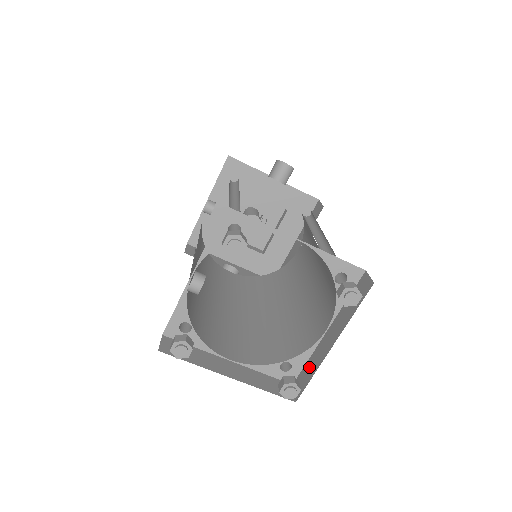
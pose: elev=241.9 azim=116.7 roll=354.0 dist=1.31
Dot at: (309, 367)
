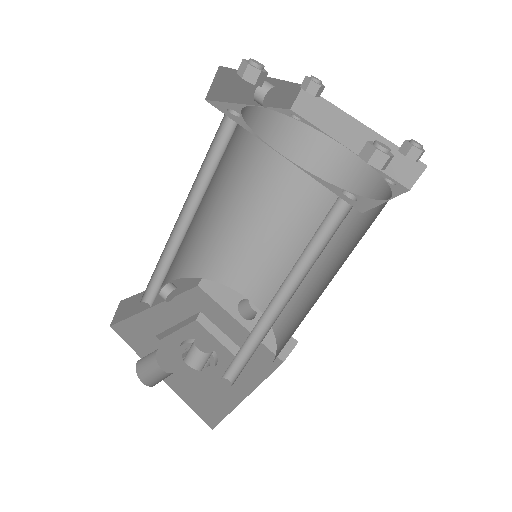
Dot at: occluded
